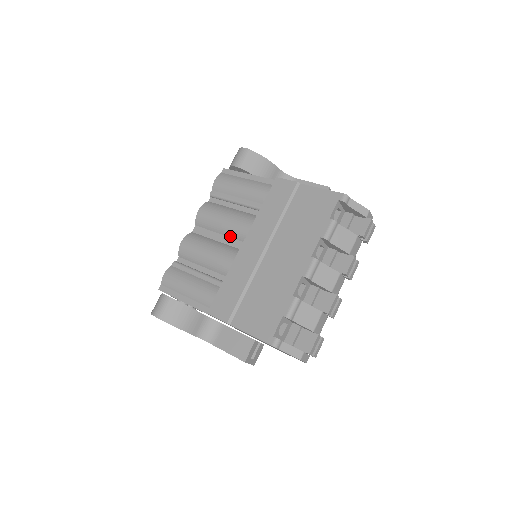
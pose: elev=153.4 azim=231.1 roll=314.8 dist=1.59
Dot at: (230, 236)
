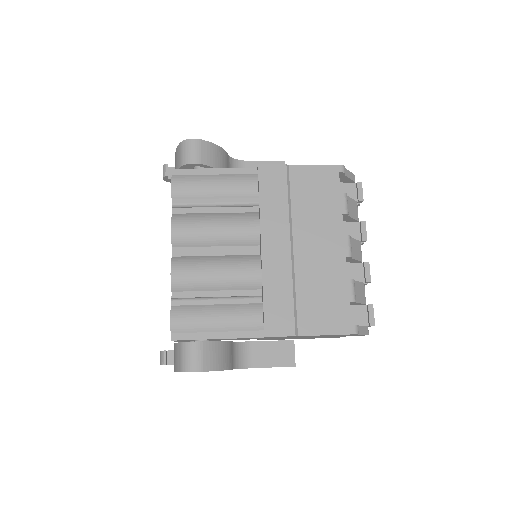
Dot at: (230, 245)
